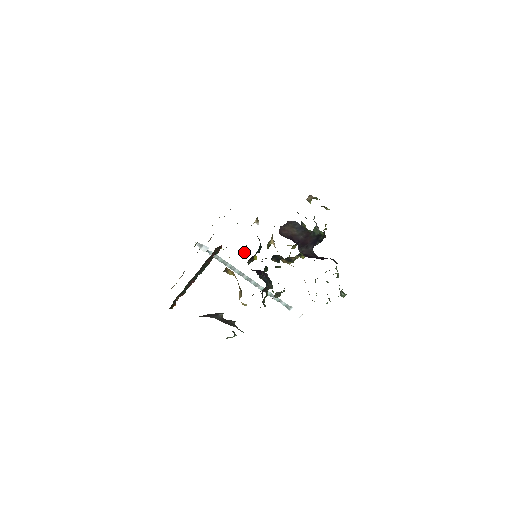
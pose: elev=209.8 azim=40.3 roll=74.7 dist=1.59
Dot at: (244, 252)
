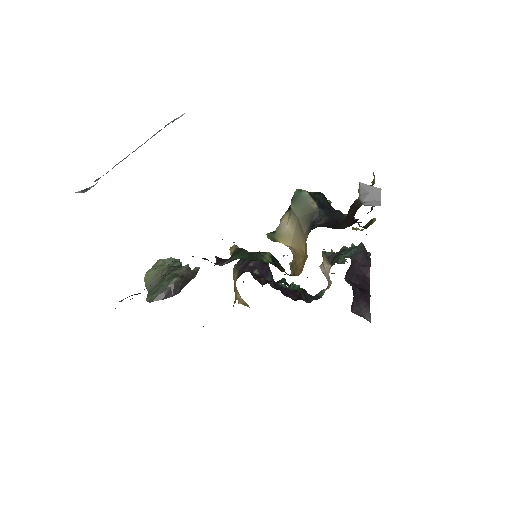
Dot at: occluded
